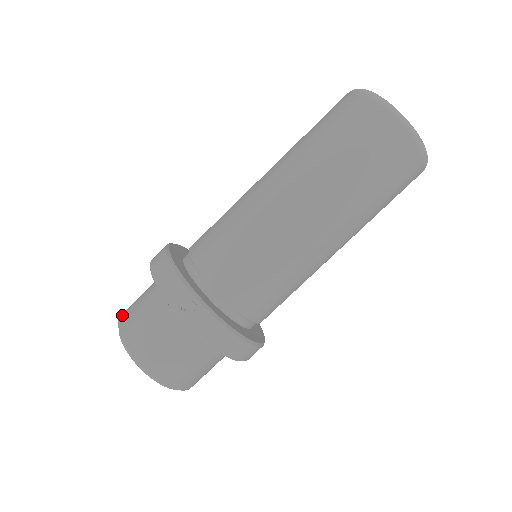
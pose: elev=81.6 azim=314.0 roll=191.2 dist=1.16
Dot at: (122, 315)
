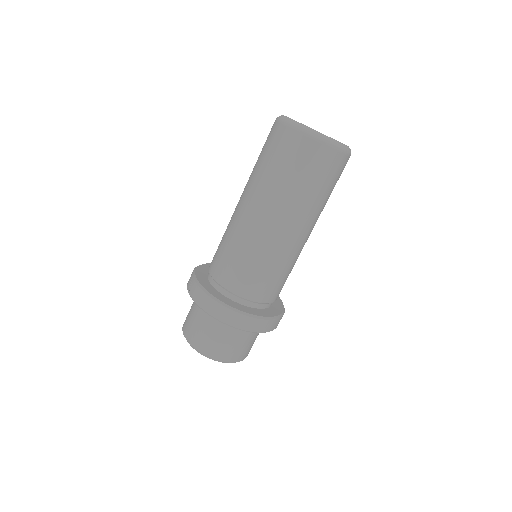
Dot at: occluded
